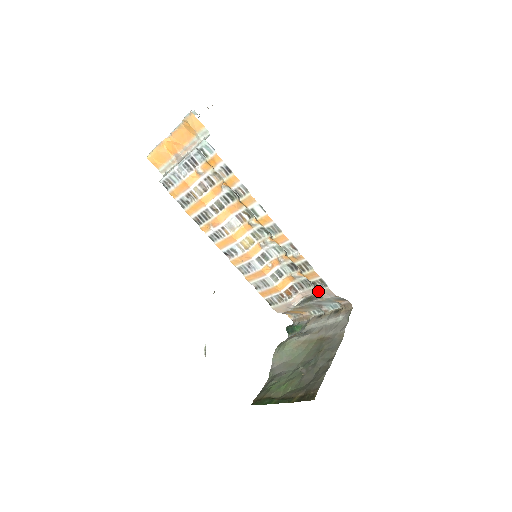
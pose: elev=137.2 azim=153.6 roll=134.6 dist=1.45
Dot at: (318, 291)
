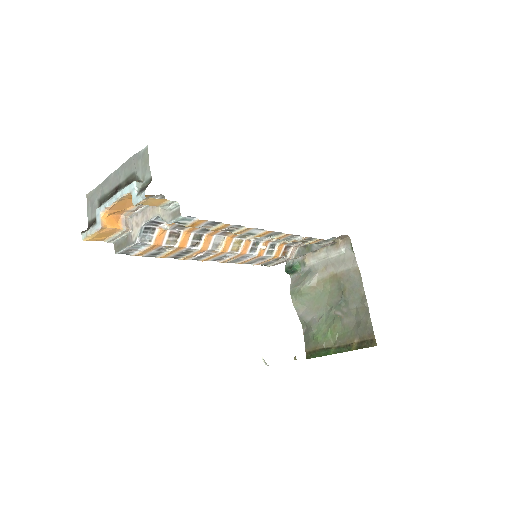
Dot at: (320, 245)
